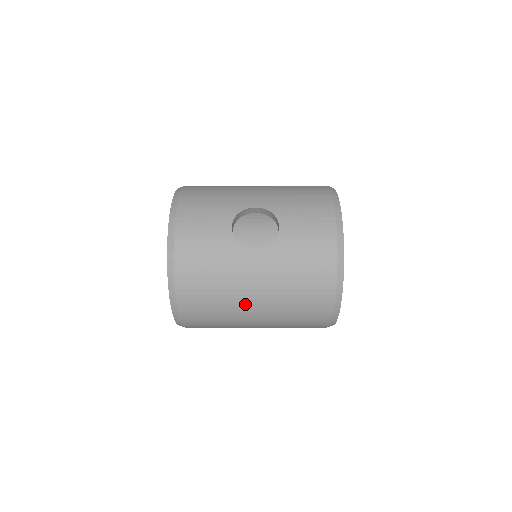
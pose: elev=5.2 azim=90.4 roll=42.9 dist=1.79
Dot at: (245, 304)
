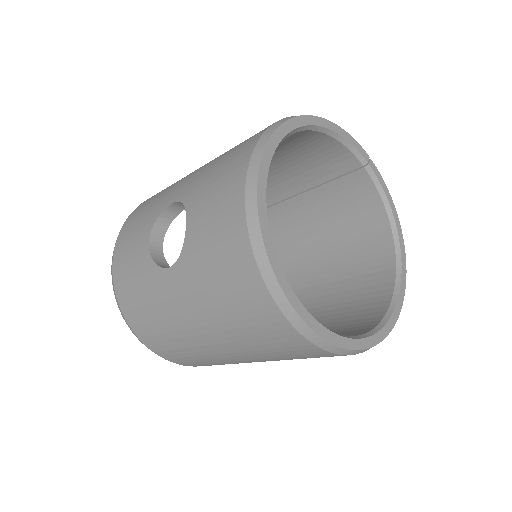
Dot at: (199, 341)
